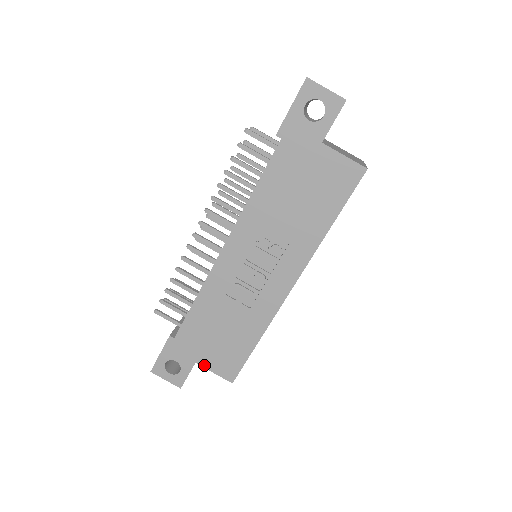
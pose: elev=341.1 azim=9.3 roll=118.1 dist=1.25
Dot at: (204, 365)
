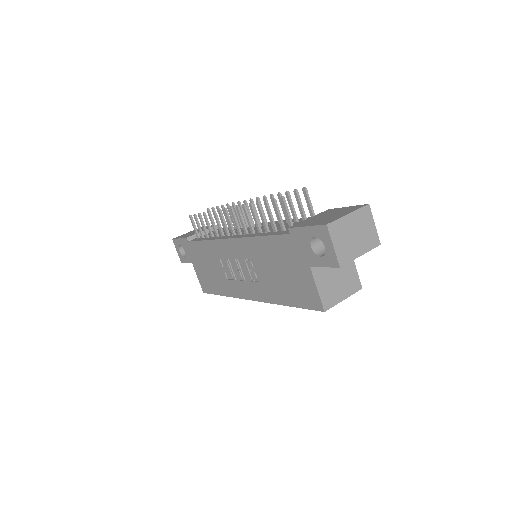
Dot at: (195, 269)
